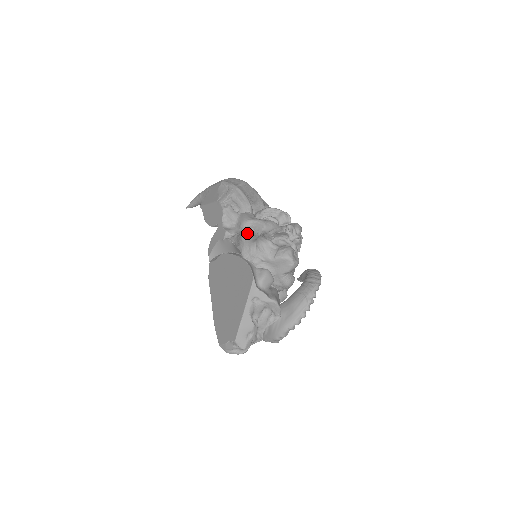
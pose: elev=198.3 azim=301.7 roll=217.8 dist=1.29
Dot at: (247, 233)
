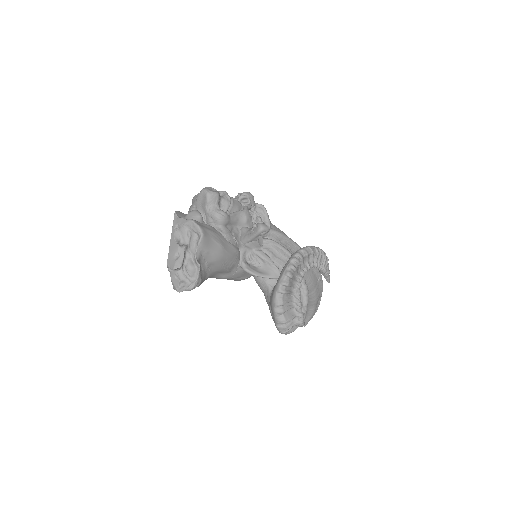
Dot at: occluded
